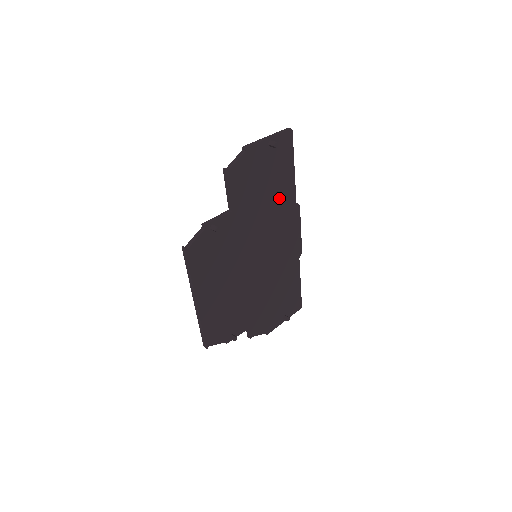
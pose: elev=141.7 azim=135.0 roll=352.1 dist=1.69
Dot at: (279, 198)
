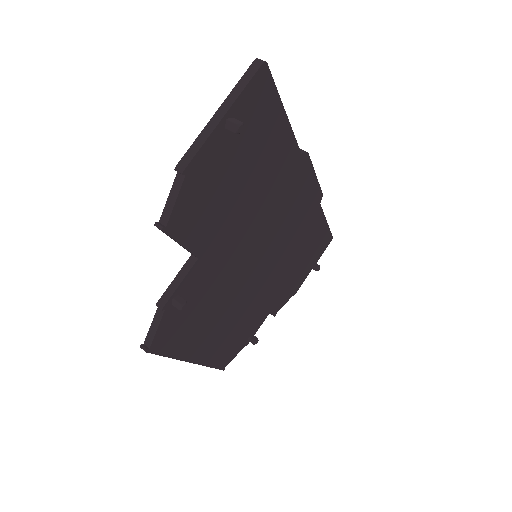
Dot at: (271, 174)
